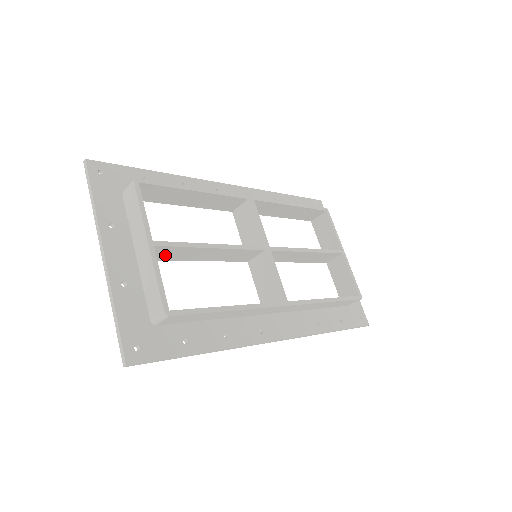
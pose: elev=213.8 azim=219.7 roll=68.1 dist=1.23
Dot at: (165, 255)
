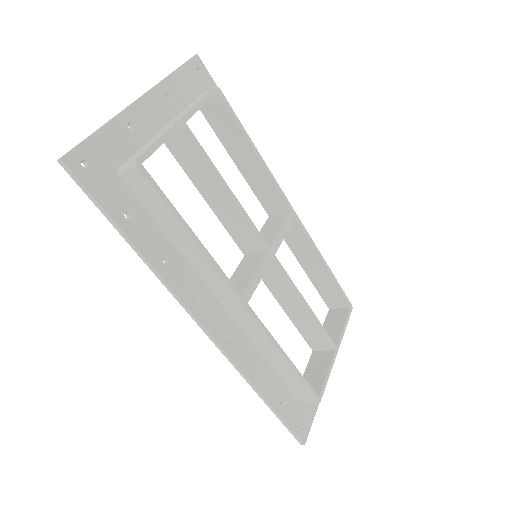
Dot at: (184, 155)
